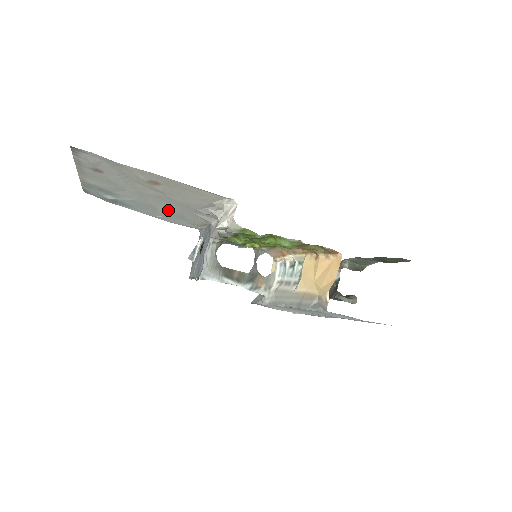
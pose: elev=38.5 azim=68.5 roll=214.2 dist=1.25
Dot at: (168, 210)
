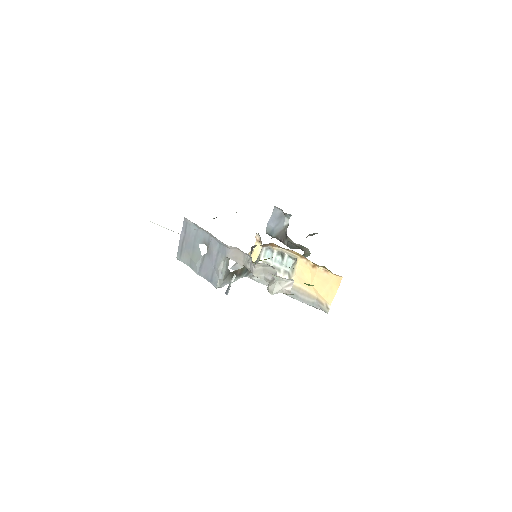
Dot at: occluded
